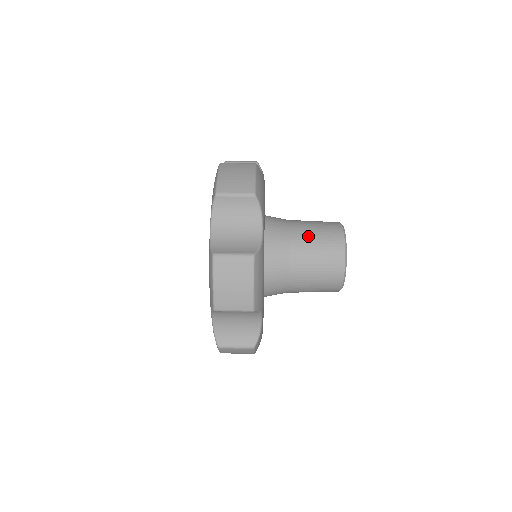
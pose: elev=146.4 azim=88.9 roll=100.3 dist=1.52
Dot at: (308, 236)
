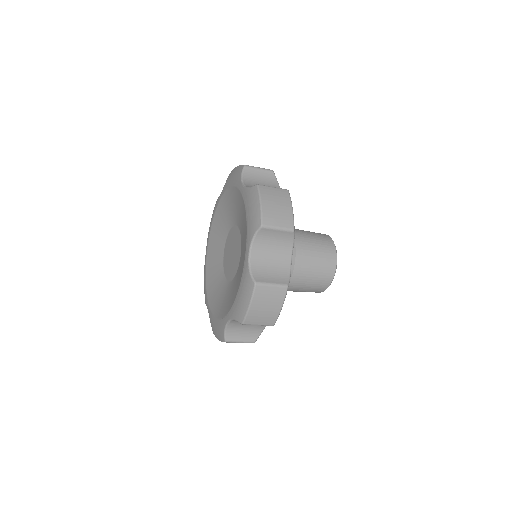
Dot at: occluded
